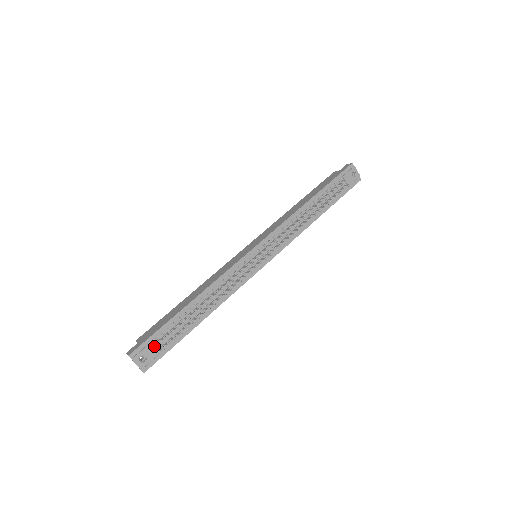
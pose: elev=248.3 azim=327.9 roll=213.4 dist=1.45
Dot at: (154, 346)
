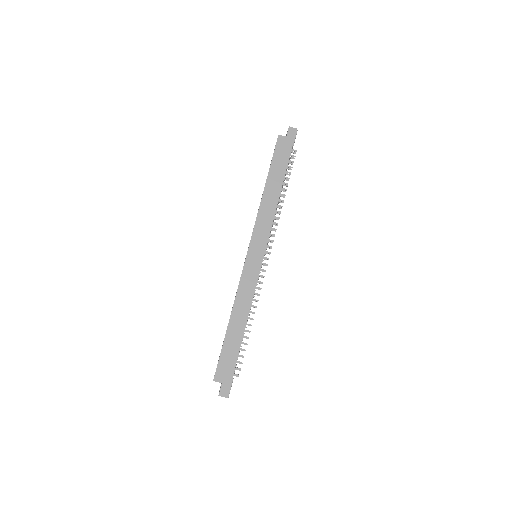
Dot at: occluded
